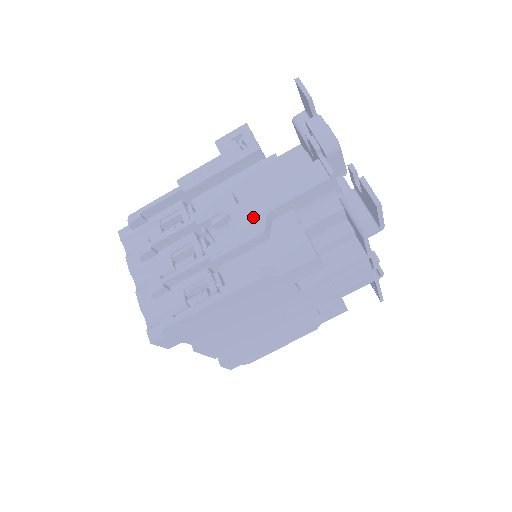
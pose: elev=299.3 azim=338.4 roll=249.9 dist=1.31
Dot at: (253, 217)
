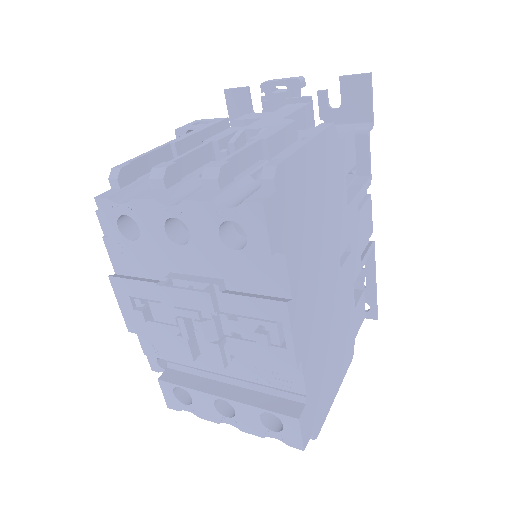
Dot at: (273, 122)
